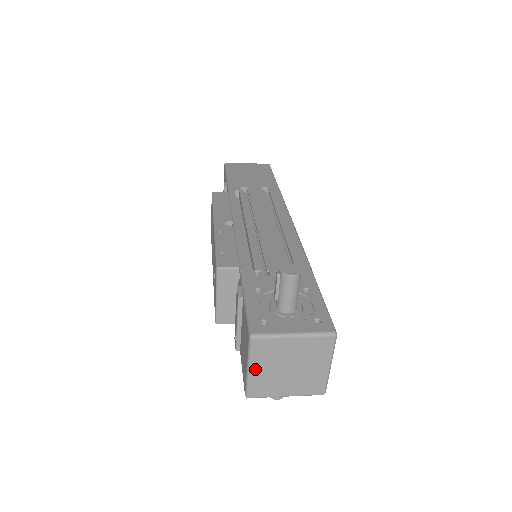
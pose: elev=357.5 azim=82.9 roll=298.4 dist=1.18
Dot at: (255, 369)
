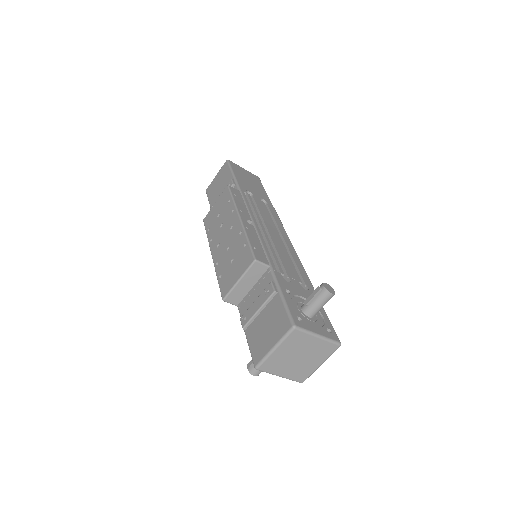
Dot at: (278, 350)
